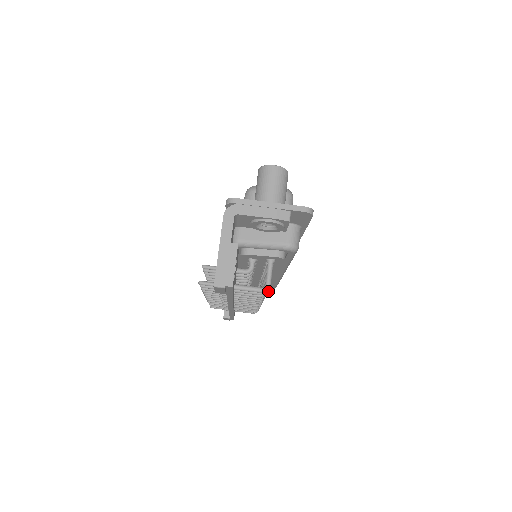
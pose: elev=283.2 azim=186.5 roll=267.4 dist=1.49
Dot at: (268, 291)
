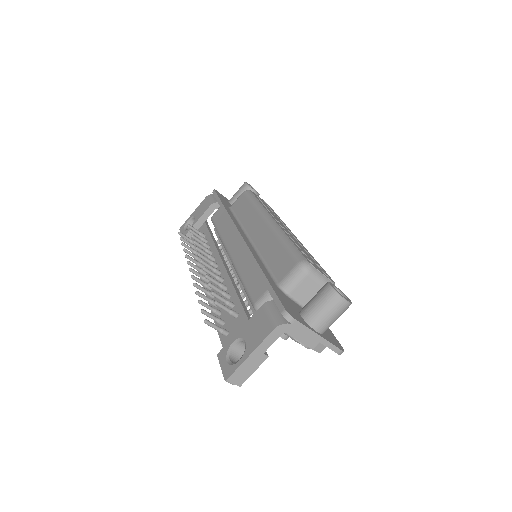
Dot at: occluded
